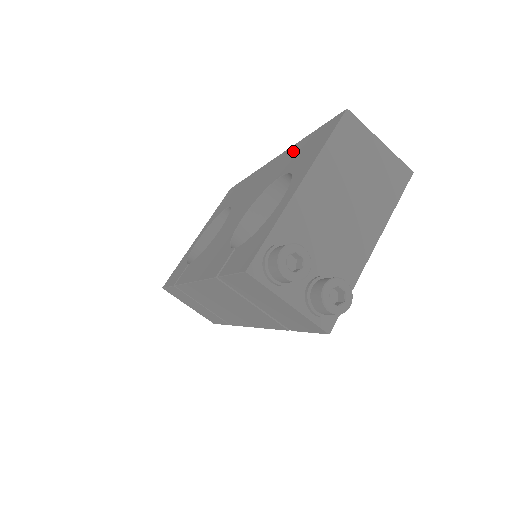
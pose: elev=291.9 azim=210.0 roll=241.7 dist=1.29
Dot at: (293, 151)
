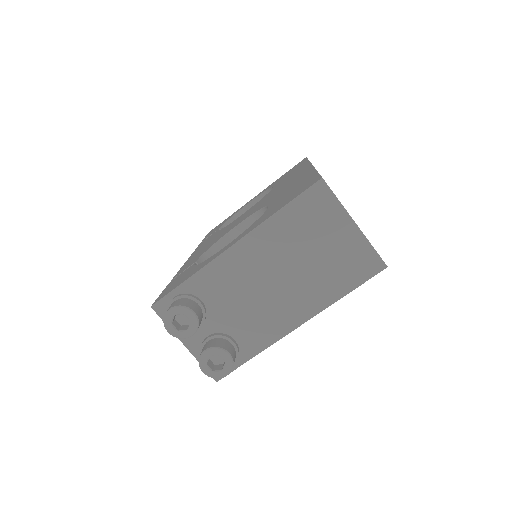
Dot at: (301, 179)
